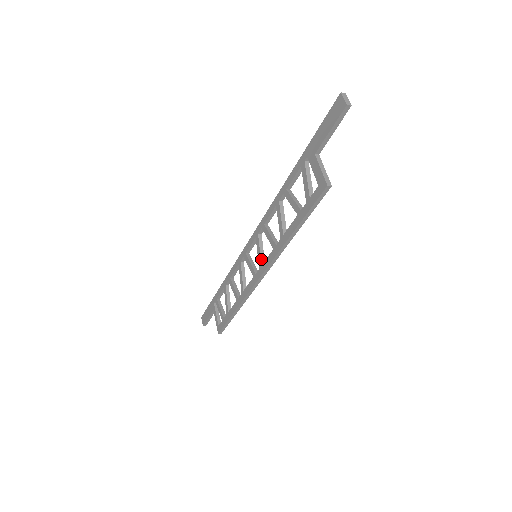
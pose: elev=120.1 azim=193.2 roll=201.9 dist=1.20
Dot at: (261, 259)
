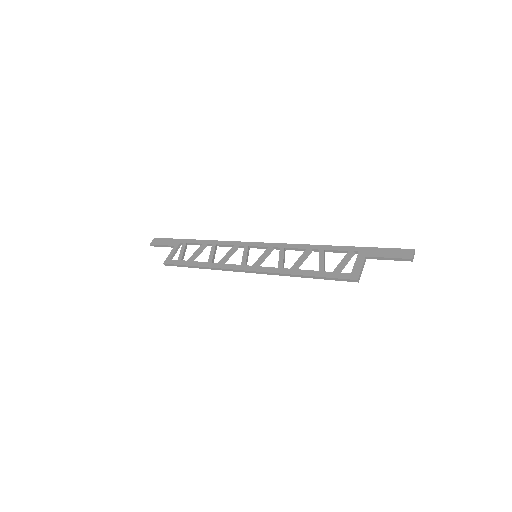
Dot at: (260, 262)
